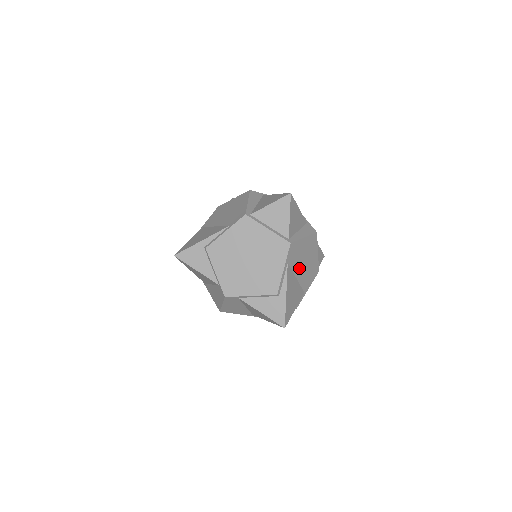
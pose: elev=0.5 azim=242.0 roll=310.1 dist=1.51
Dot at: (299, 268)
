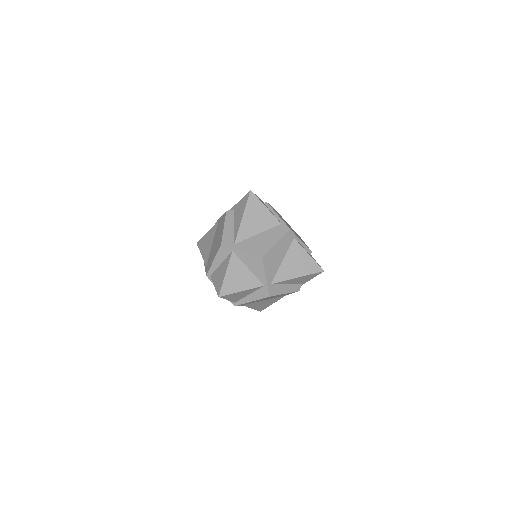
Dot at: occluded
